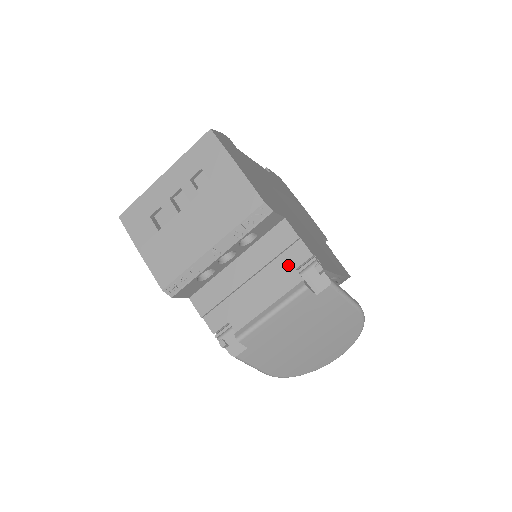
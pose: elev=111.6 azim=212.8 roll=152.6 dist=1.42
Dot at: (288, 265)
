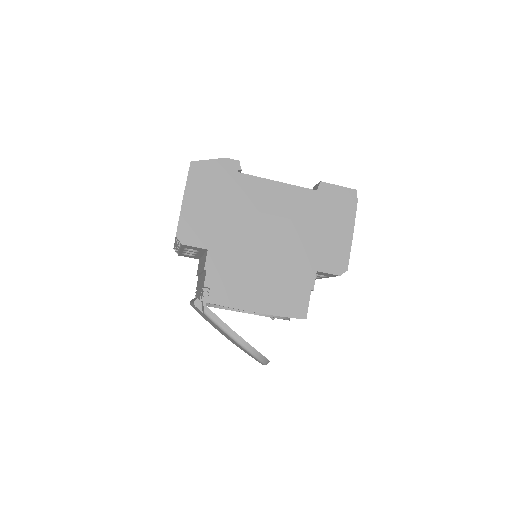
Dot at: occluded
